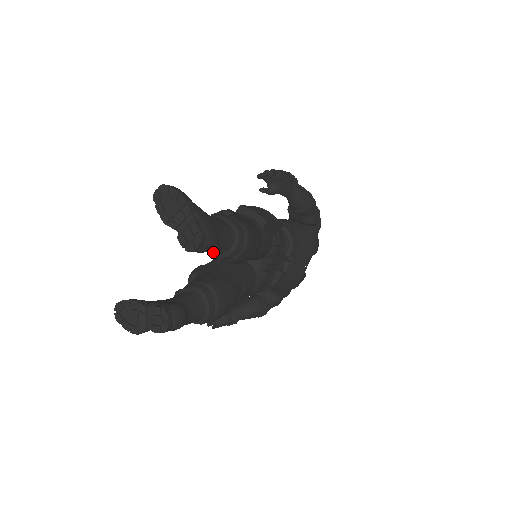
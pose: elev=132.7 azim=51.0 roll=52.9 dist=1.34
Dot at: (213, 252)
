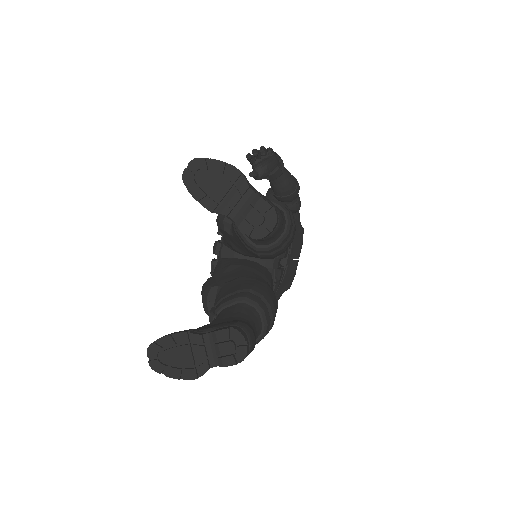
Dot at: (261, 243)
